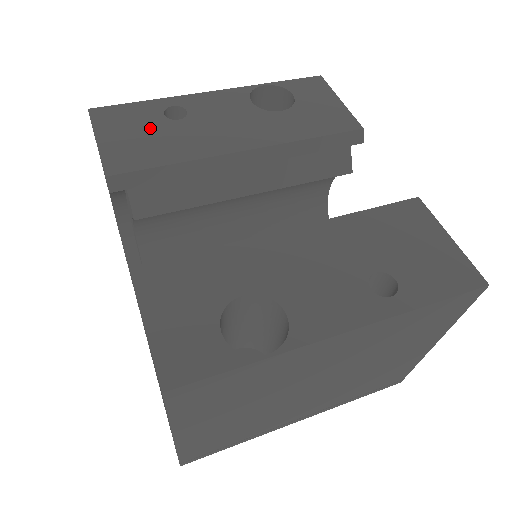
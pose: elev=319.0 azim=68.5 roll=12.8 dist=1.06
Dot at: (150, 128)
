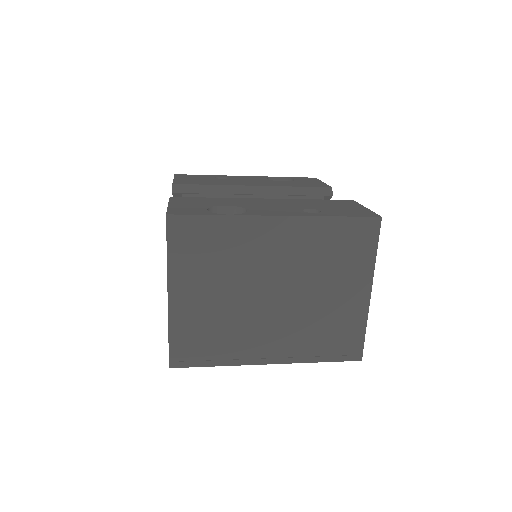
Dot at: (204, 179)
